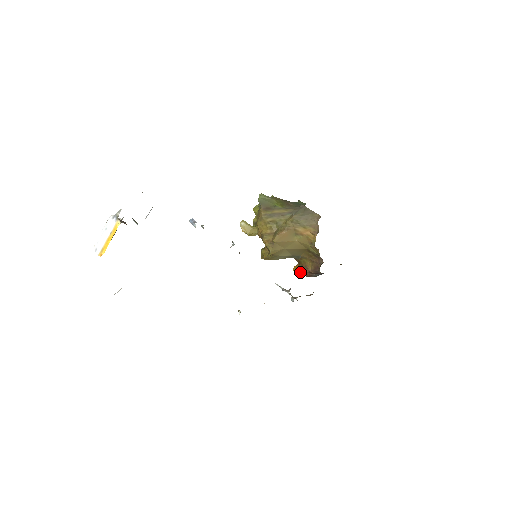
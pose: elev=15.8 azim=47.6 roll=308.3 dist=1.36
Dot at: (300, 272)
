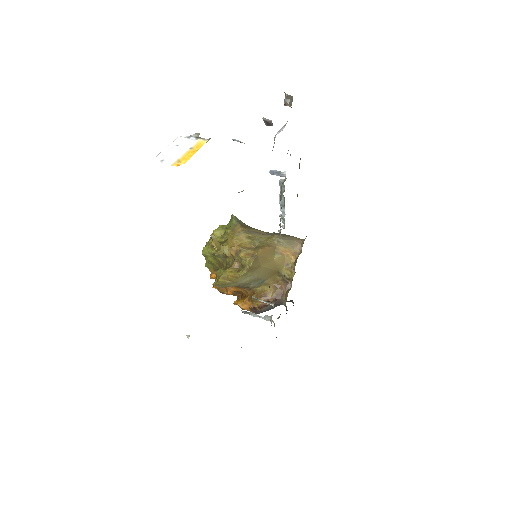
Dot at: (246, 306)
